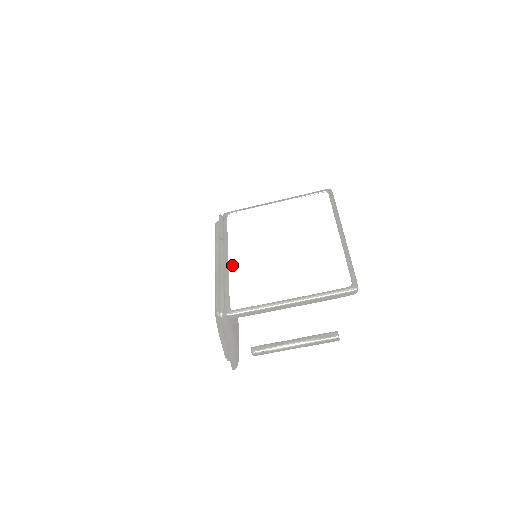
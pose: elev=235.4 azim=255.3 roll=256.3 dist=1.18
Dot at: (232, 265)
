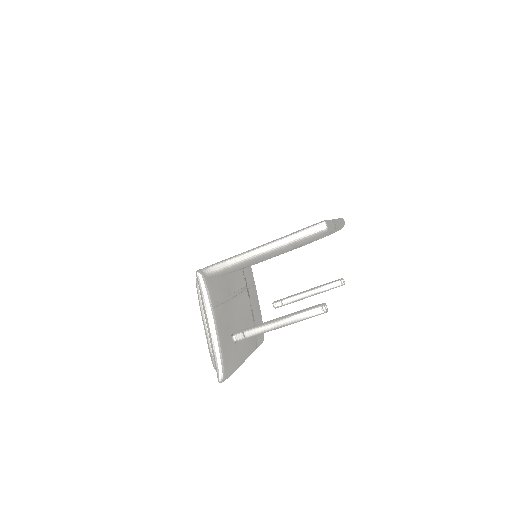
Dot at: occluded
